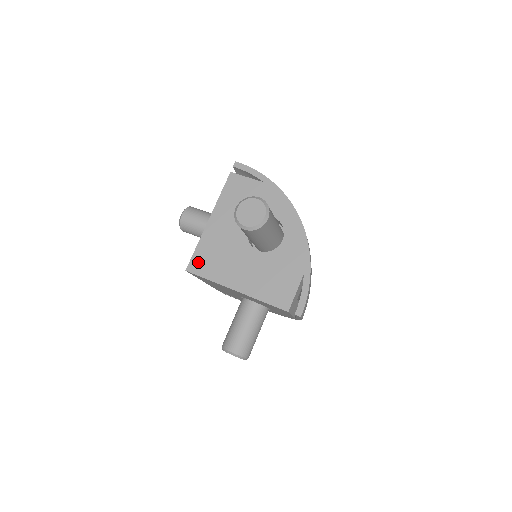
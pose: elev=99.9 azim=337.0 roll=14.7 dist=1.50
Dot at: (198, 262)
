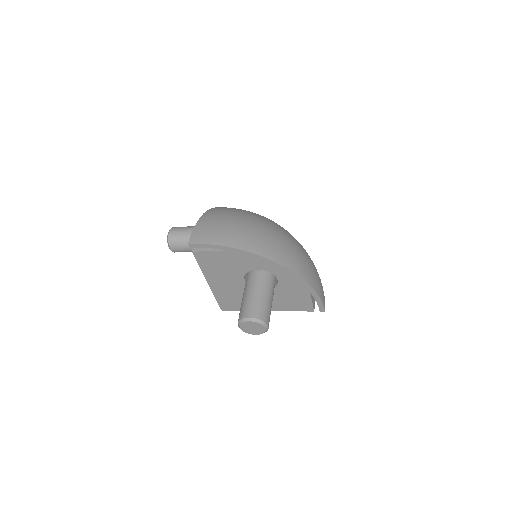
Dot at: (226, 305)
